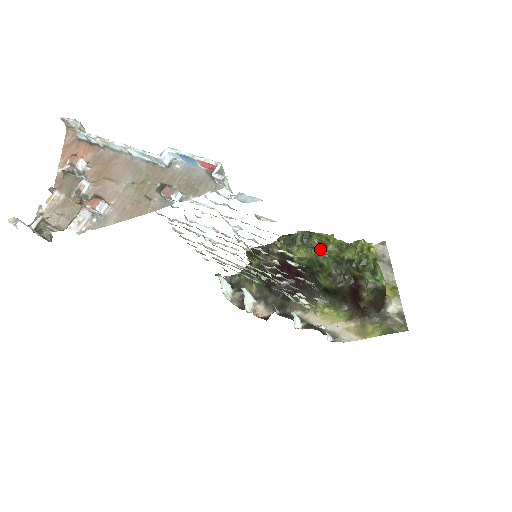
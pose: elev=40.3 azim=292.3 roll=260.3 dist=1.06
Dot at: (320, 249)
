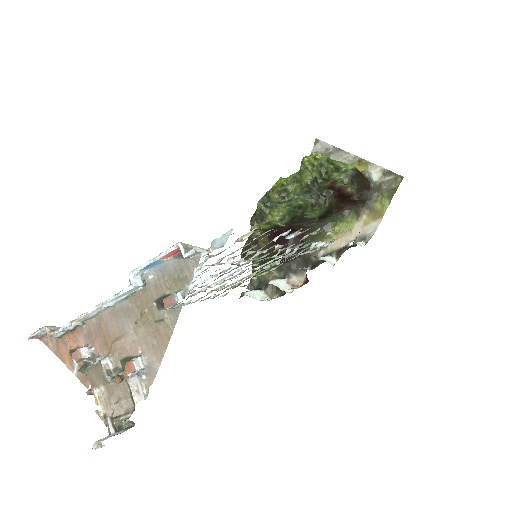
Dot at: occluded
